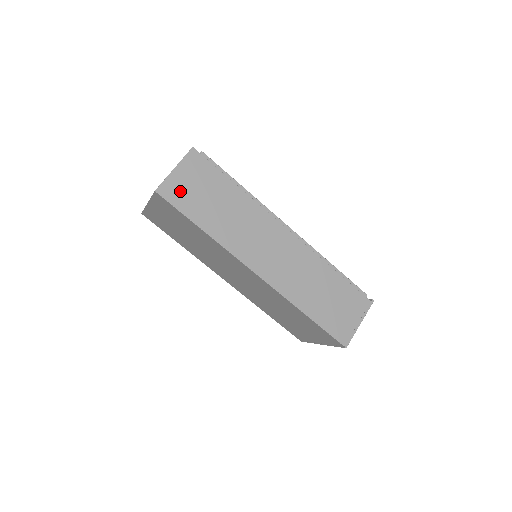
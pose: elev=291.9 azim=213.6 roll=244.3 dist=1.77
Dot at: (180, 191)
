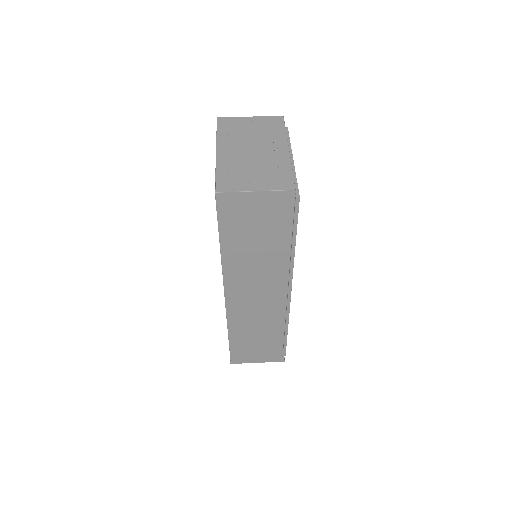
Dot at: (238, 210)
